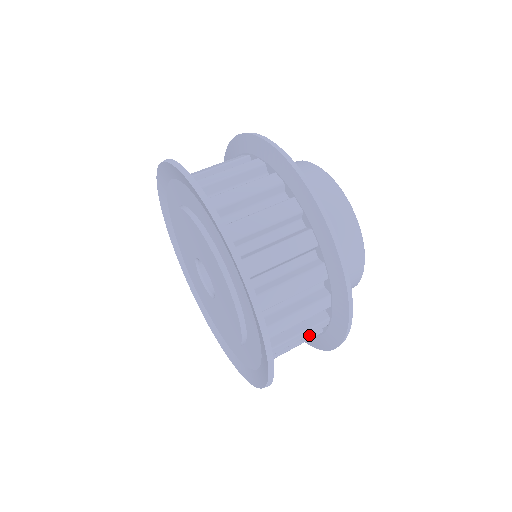
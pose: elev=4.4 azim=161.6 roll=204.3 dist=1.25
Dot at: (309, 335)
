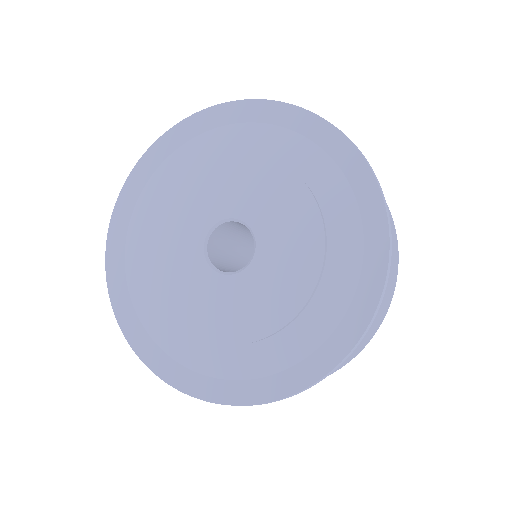
Dot at: occluded
